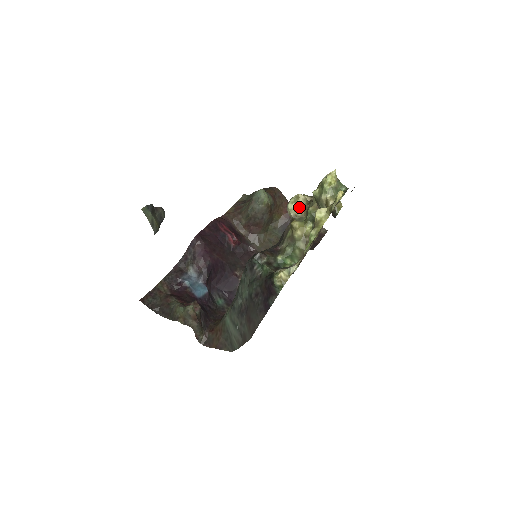
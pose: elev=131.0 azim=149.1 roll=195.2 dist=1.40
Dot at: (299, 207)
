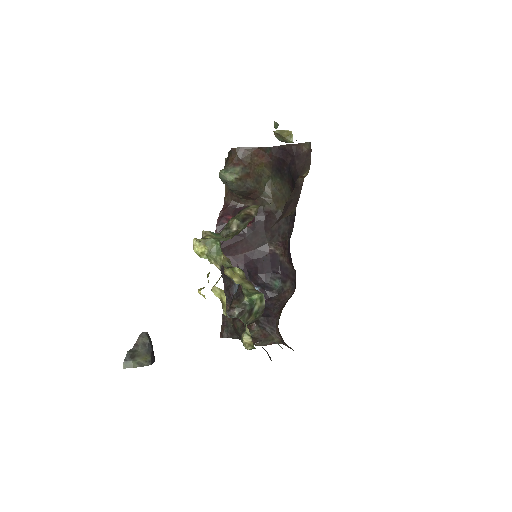
Dot at: occluded
